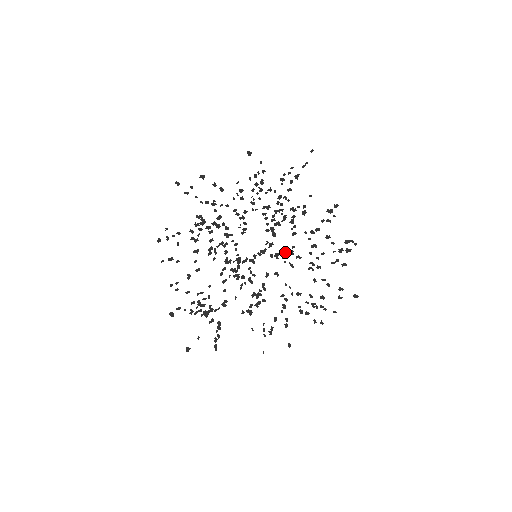
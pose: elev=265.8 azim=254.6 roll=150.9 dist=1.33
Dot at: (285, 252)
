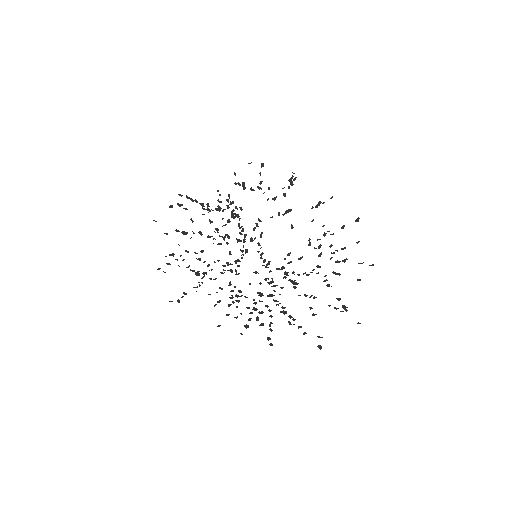
Dot at: (285, 259)
